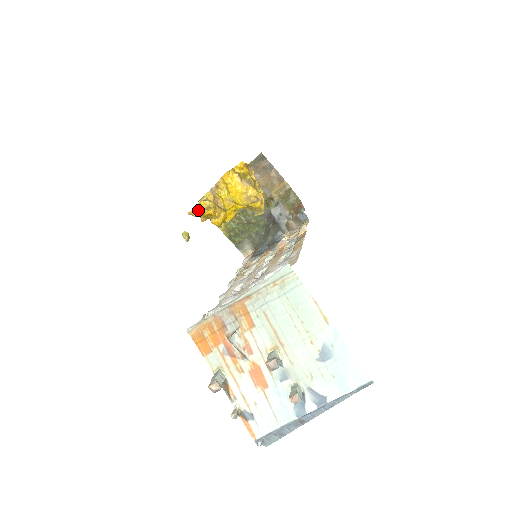
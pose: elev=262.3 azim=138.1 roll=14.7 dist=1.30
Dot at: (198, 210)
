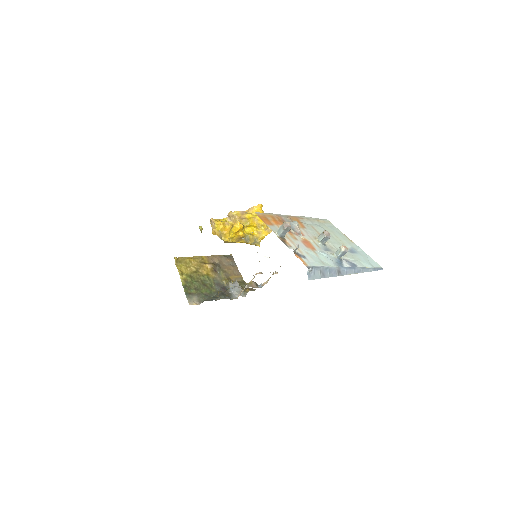
Dot at: (220, 221)
